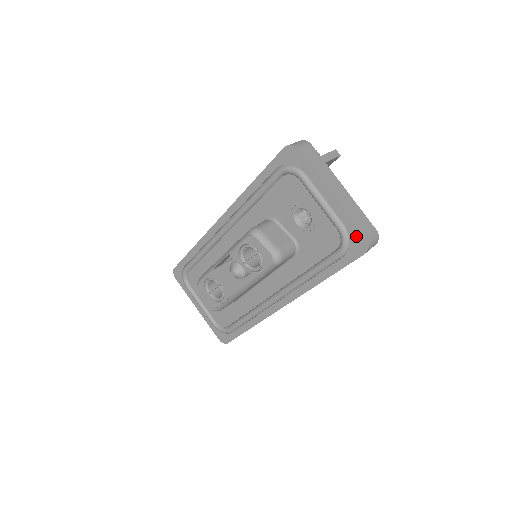
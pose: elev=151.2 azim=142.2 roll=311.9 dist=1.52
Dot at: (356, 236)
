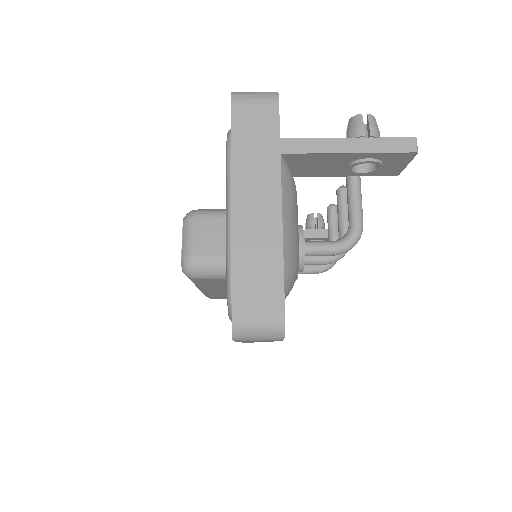
Dot at: (232, 301)
